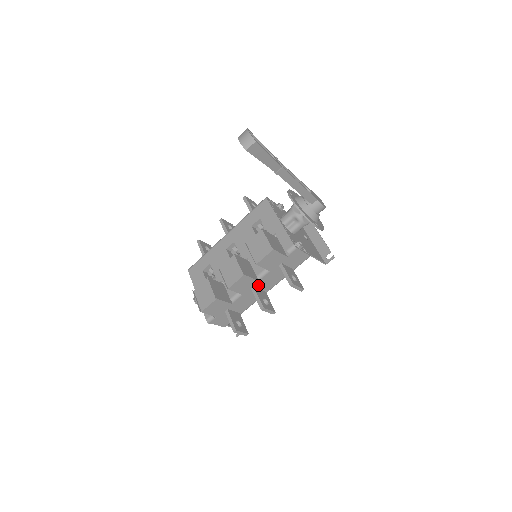
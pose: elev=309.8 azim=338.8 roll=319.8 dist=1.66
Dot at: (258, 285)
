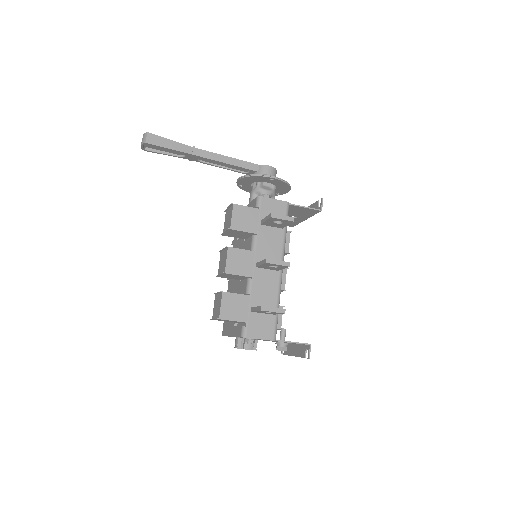
Dot at: (260, 260)
